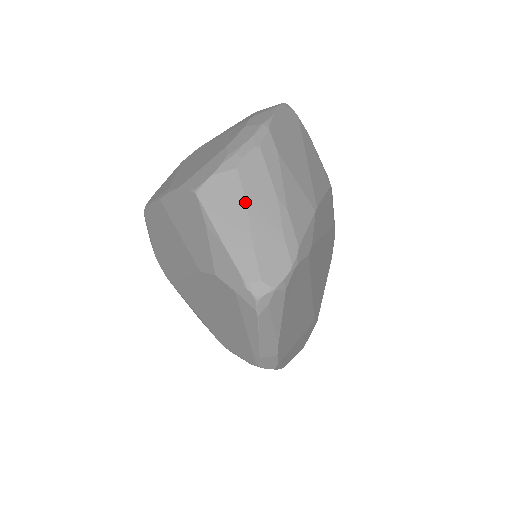
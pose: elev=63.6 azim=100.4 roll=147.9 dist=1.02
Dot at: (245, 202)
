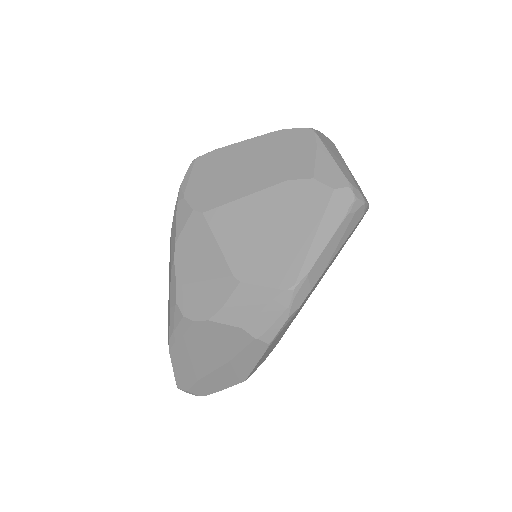
Dot at: (341, 156)
